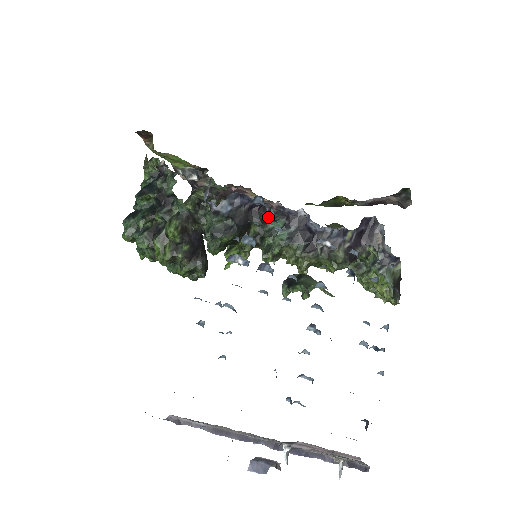
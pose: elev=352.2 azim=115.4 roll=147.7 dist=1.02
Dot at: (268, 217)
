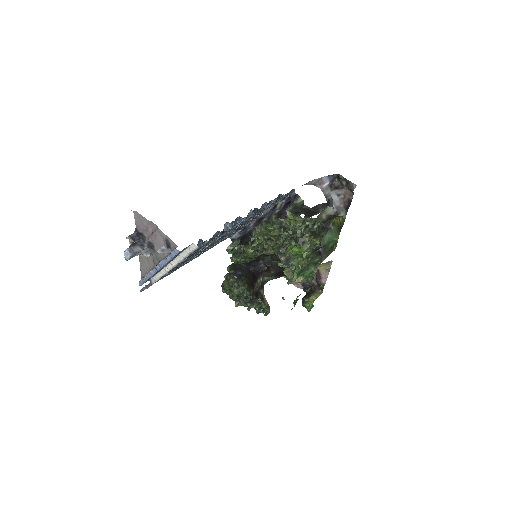
Dot at: (253, 229)
